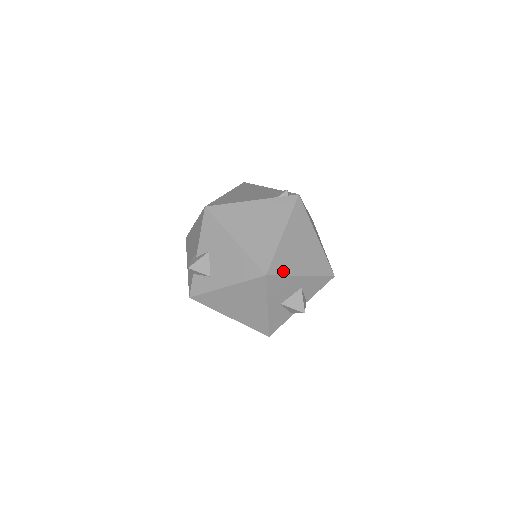
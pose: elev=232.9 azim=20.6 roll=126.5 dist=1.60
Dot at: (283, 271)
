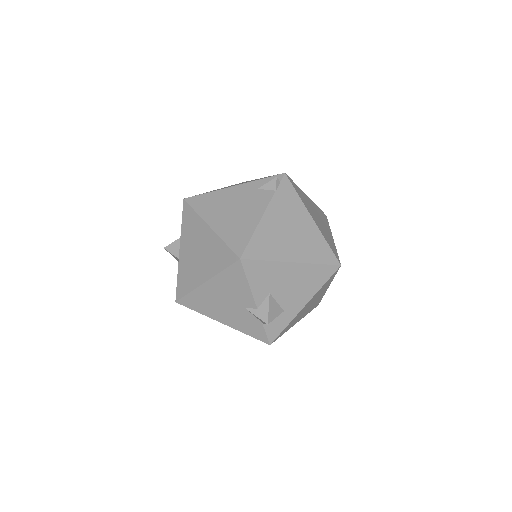
Dot at: (335, 249)
